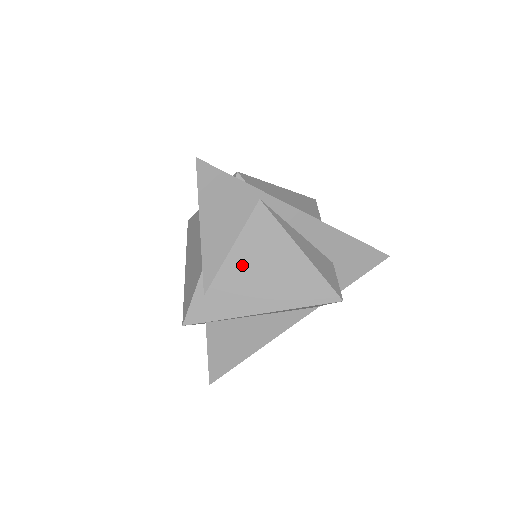
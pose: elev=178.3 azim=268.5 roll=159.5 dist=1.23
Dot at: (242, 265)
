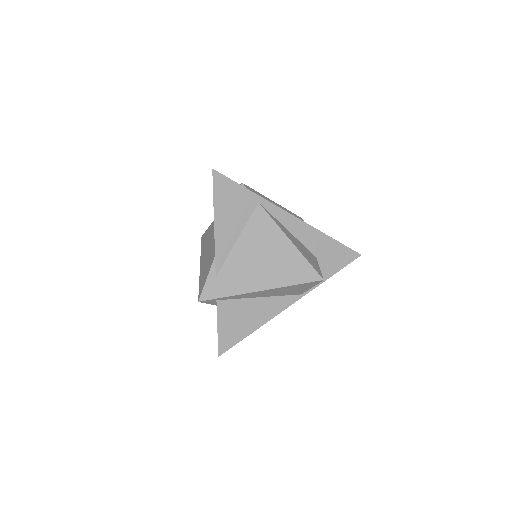
Dot at: (245, 252)
